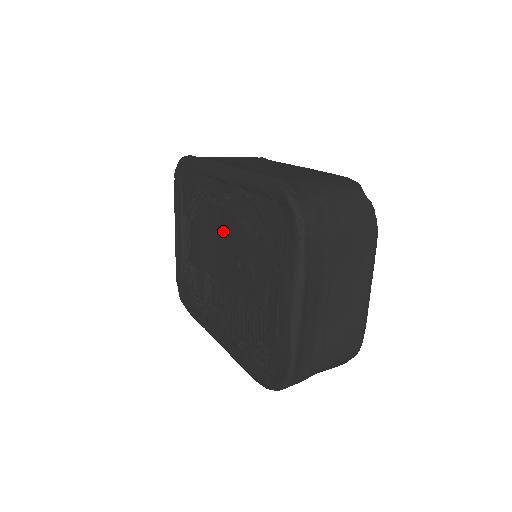
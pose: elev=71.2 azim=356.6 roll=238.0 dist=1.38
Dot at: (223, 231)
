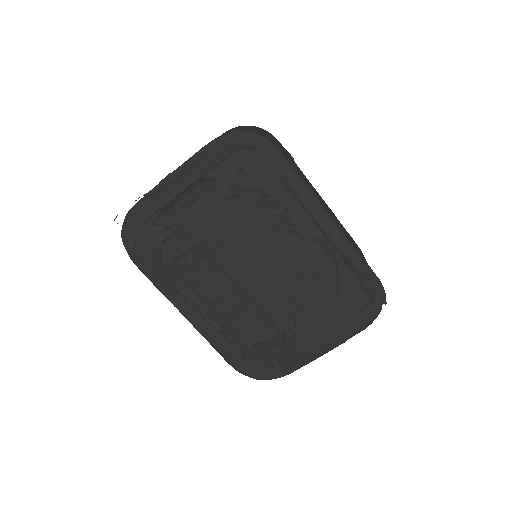
Dot at: (273, 249)
